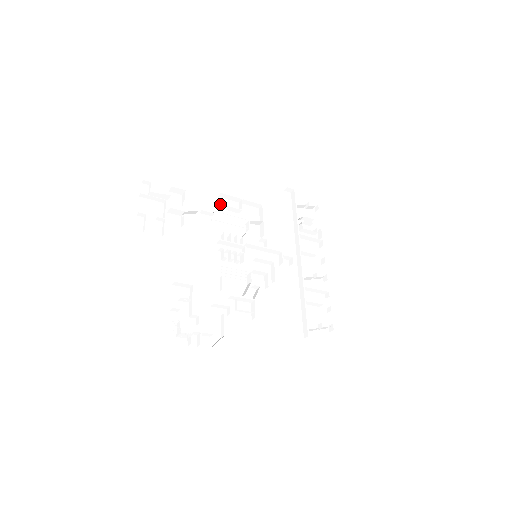
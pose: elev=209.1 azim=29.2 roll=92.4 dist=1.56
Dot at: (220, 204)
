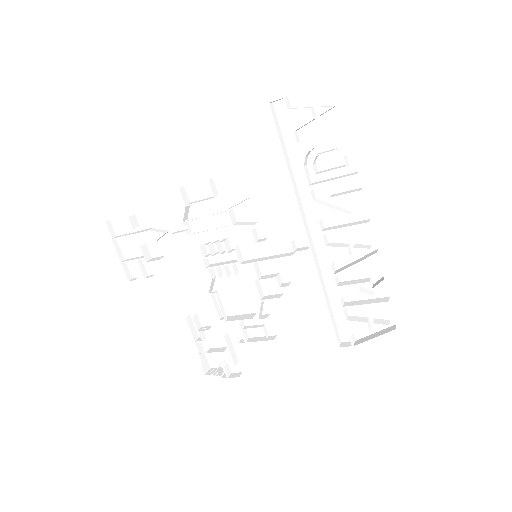
Dot at: (191, 196)
